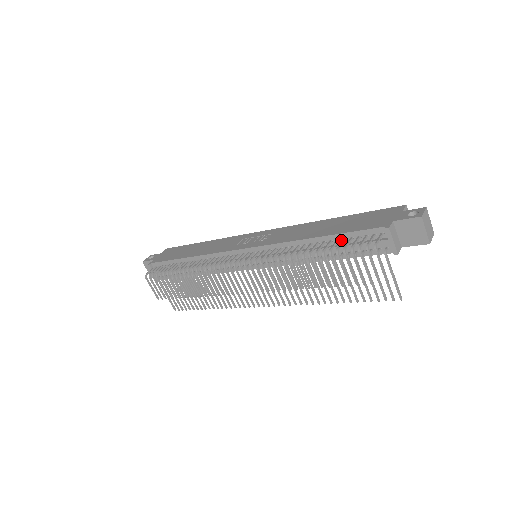
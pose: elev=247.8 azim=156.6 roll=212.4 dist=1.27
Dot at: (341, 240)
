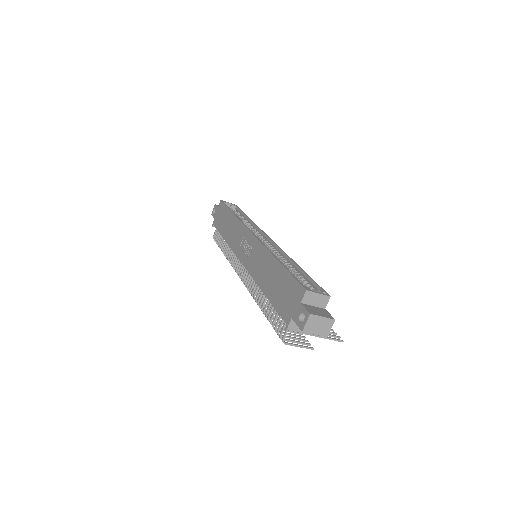
Dot at: occluded
